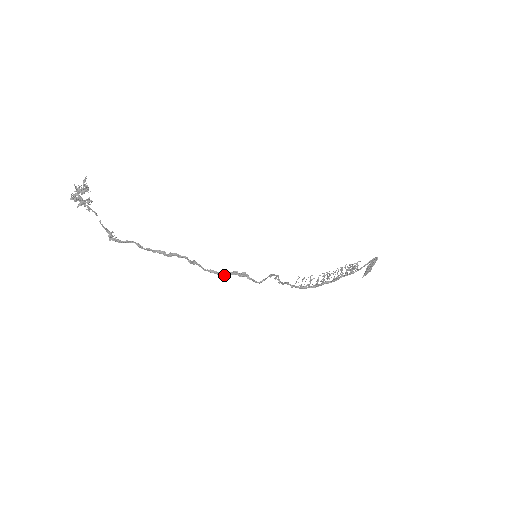
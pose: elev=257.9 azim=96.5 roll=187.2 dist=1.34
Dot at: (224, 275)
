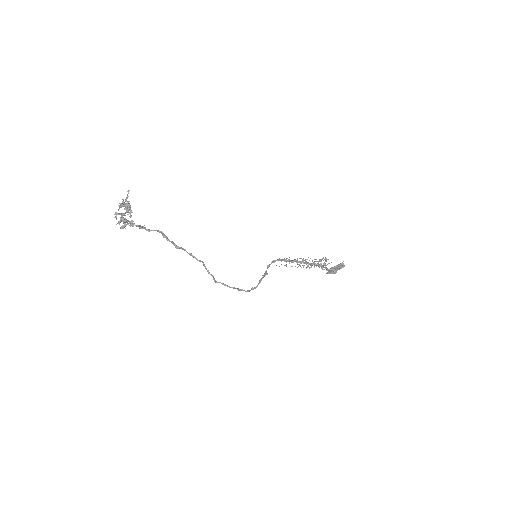
Dot at: occluded
